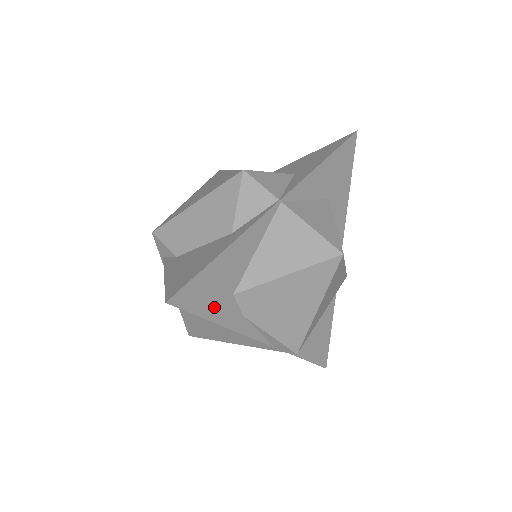
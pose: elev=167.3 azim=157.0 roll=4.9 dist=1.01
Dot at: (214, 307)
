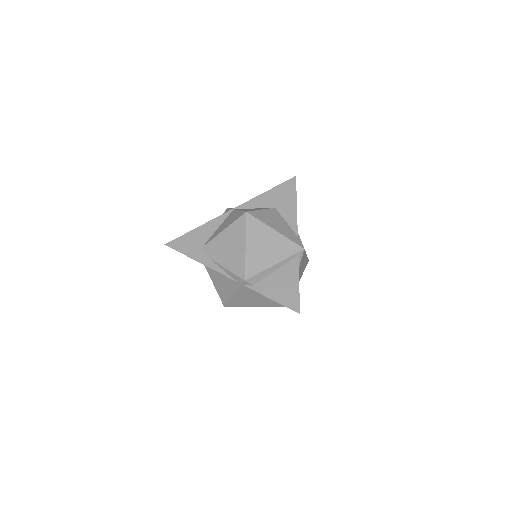
Dot at: (190, 251)
